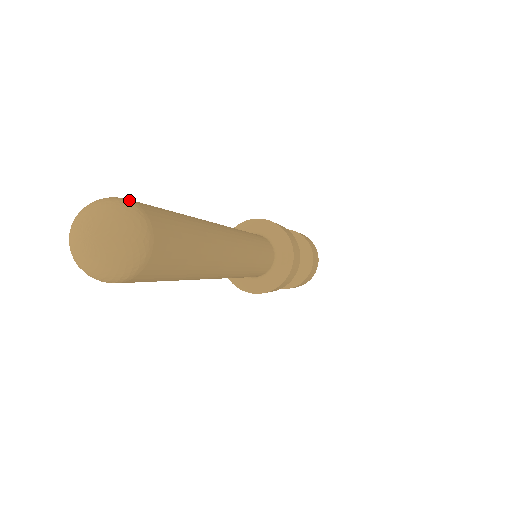
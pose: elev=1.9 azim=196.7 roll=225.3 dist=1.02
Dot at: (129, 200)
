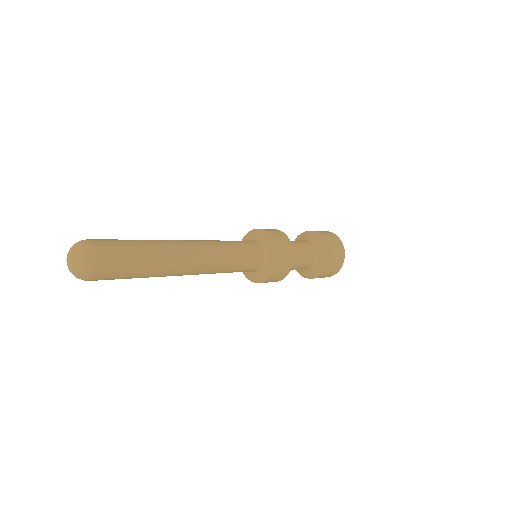
Dot at: (89, 240)
